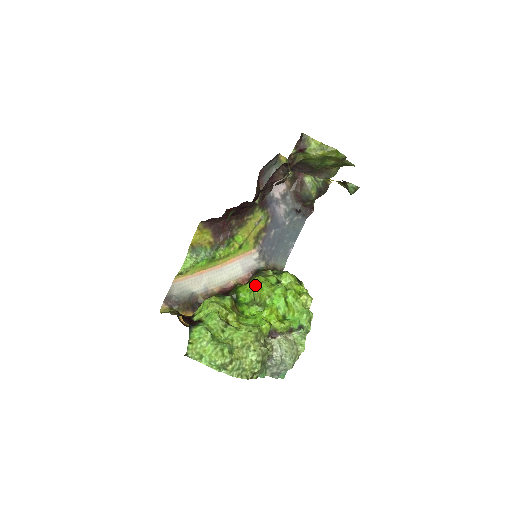
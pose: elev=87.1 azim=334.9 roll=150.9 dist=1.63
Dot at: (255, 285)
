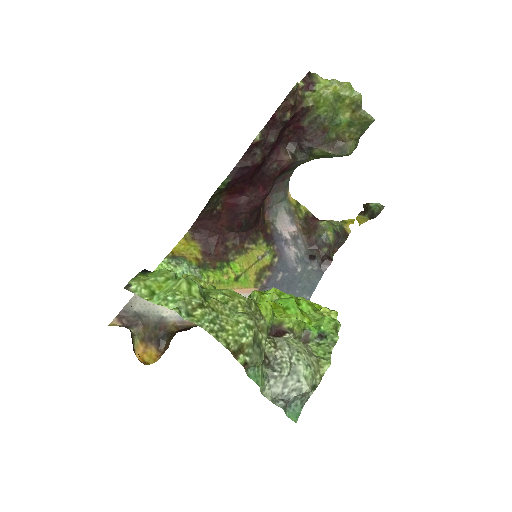
Dot at: occluded
